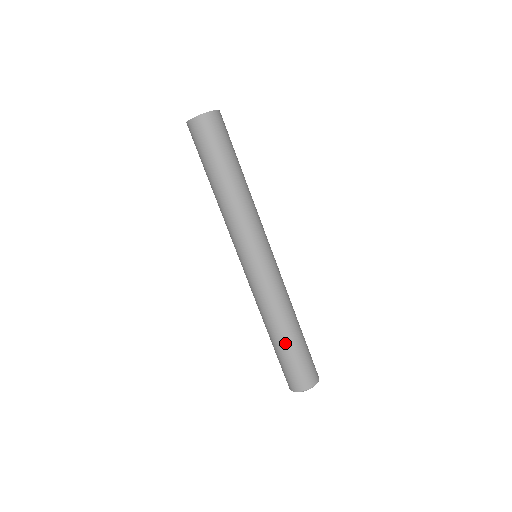
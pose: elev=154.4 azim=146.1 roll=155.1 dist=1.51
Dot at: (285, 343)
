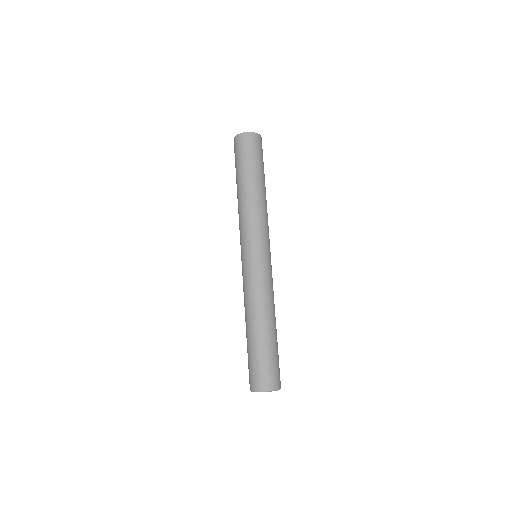
Dot at: (269, 336)
